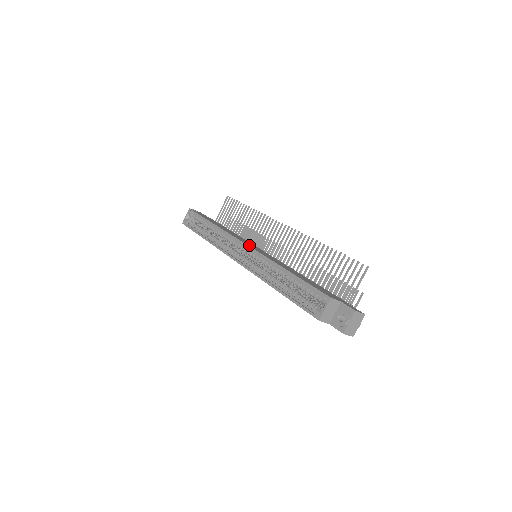
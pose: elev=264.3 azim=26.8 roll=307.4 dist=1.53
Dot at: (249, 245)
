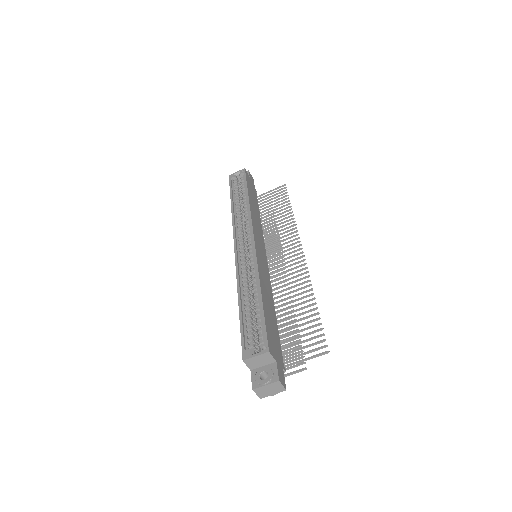
Dot at: (257, 242)
